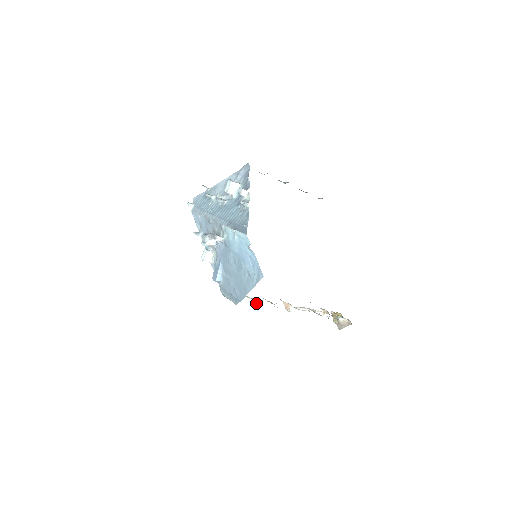
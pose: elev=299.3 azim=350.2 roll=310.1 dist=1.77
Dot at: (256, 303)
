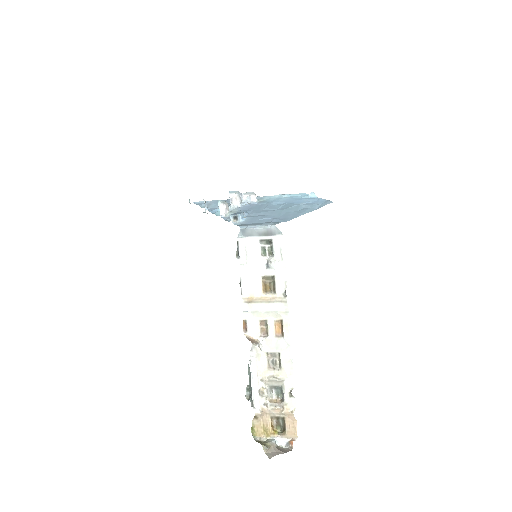
Dot at: (274, 259)
